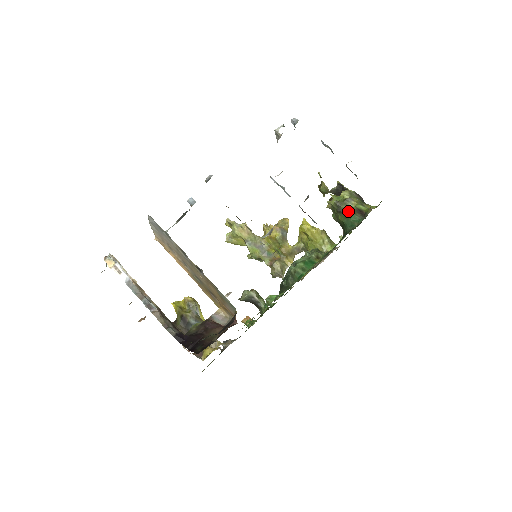
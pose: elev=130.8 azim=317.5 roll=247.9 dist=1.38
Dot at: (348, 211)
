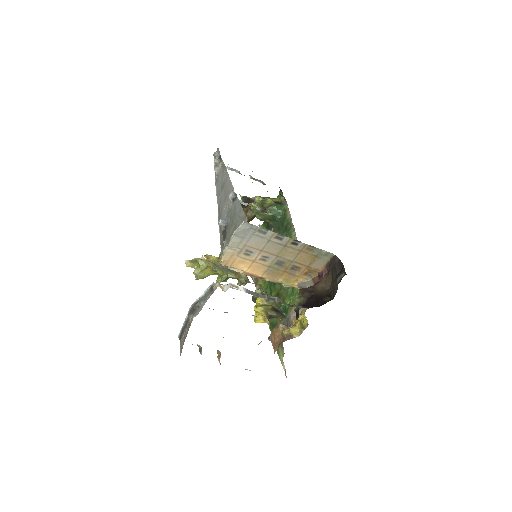
Dot at: (270, 206)
